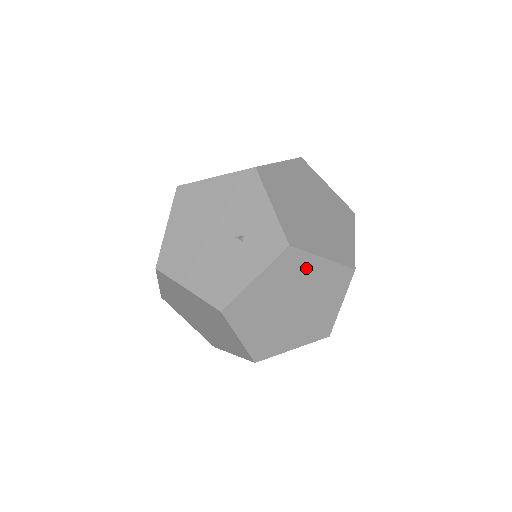
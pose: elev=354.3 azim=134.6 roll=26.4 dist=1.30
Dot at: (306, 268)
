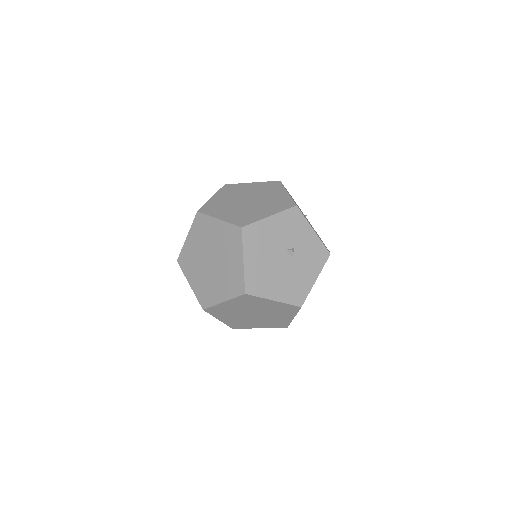
Dot at: (226, 307)
